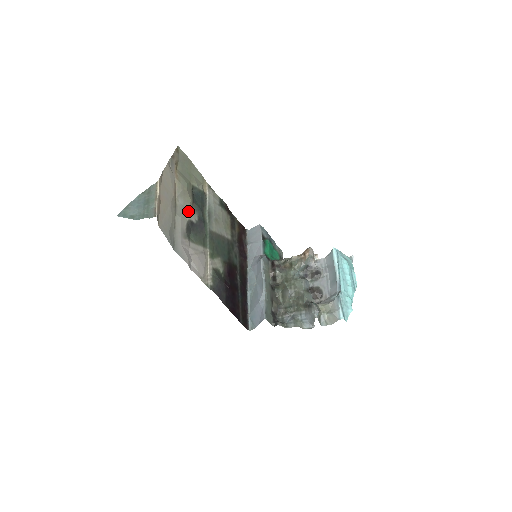
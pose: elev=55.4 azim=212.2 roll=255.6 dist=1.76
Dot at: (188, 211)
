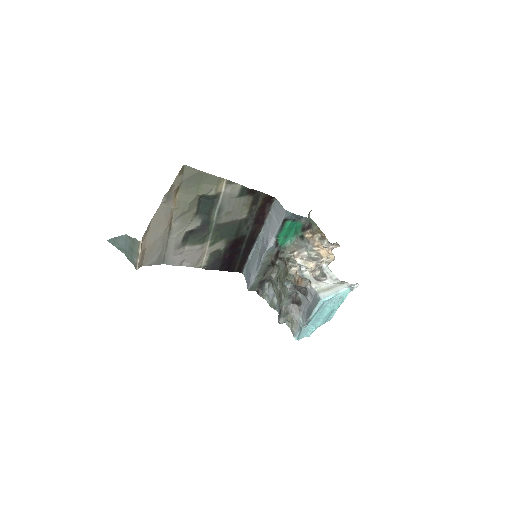
Dot at: (188, 223)
